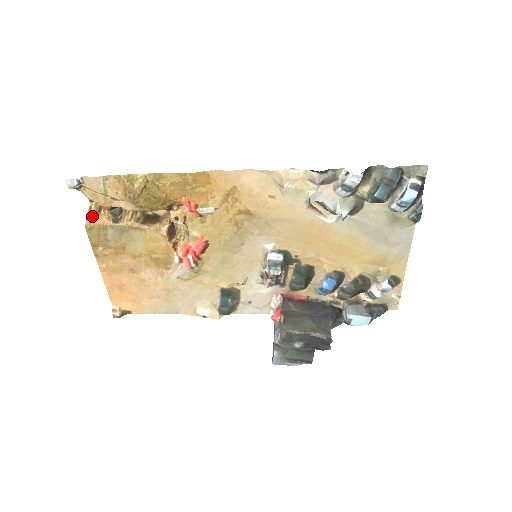
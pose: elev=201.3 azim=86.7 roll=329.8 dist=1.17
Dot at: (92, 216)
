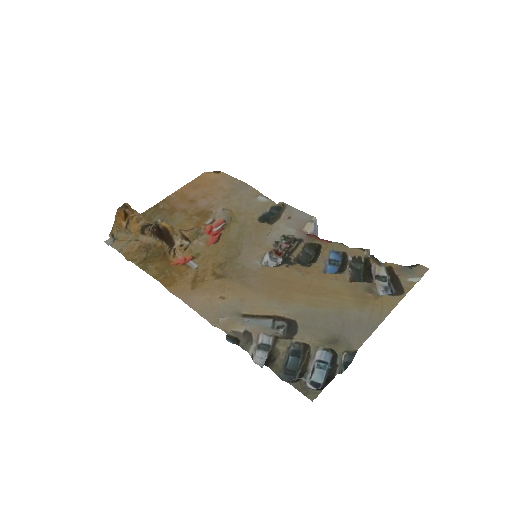
Dot at: (136, 215)
